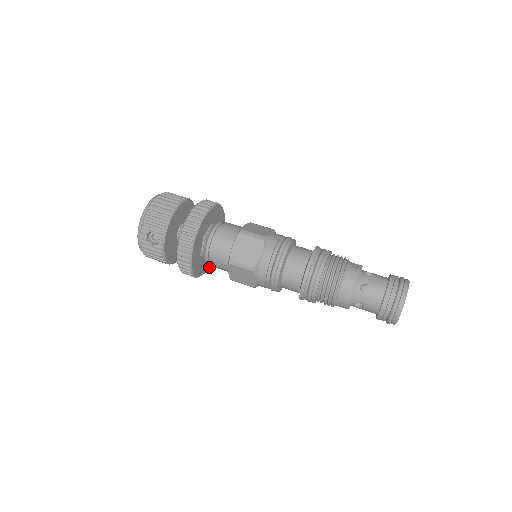
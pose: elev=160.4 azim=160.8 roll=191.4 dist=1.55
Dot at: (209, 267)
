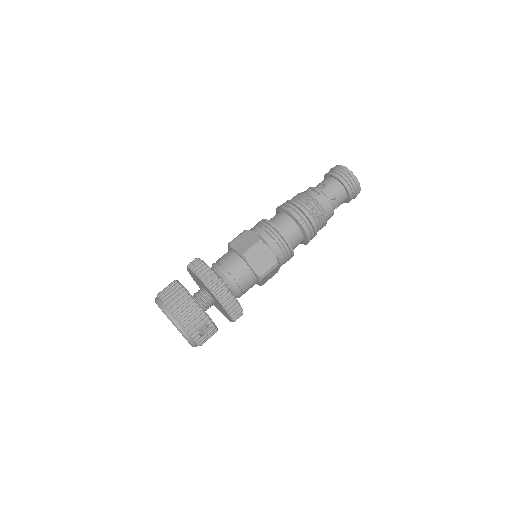
Dot at: occluded
